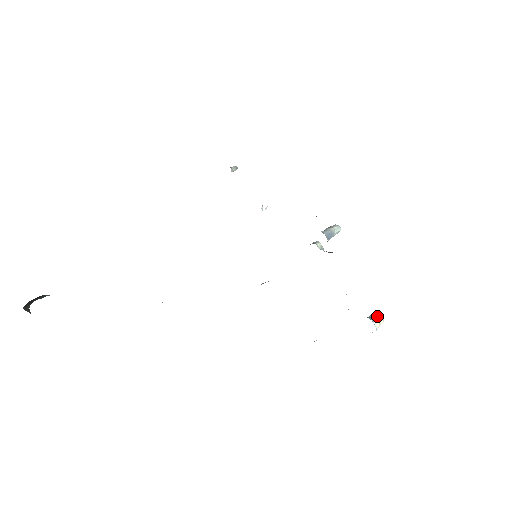
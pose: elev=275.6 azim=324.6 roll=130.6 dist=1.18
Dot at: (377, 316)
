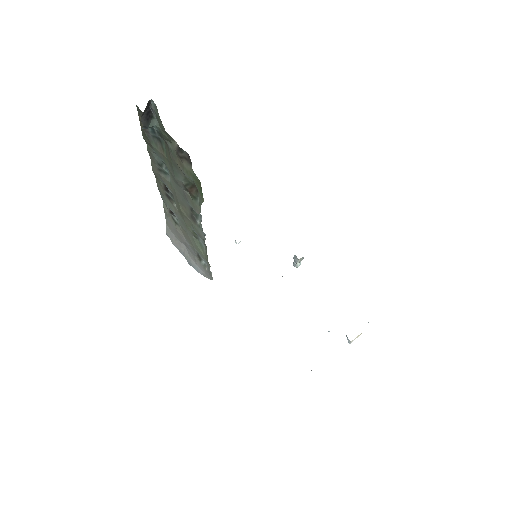
Dot at: occluded
